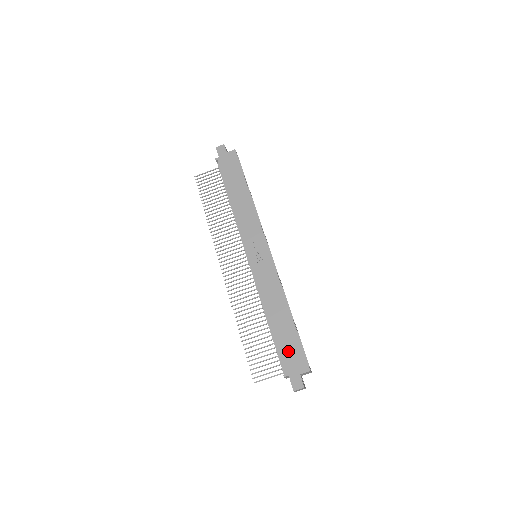
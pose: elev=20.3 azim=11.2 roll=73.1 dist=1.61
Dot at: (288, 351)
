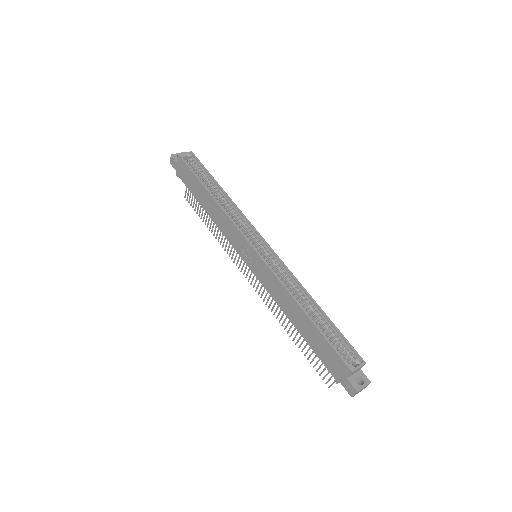
Dot at: (325, 355)
